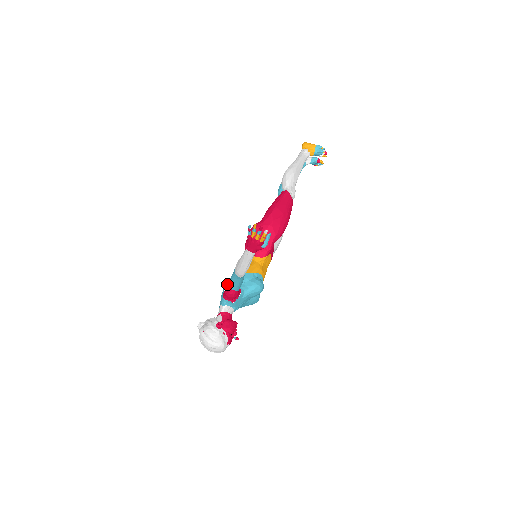
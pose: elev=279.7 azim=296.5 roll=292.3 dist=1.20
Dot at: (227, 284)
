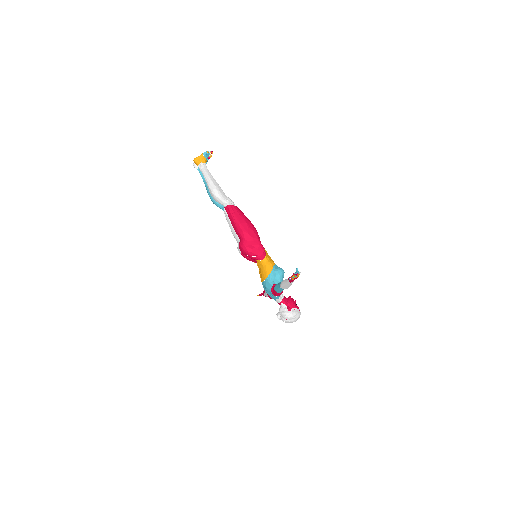
Dot at: (269, 289)
